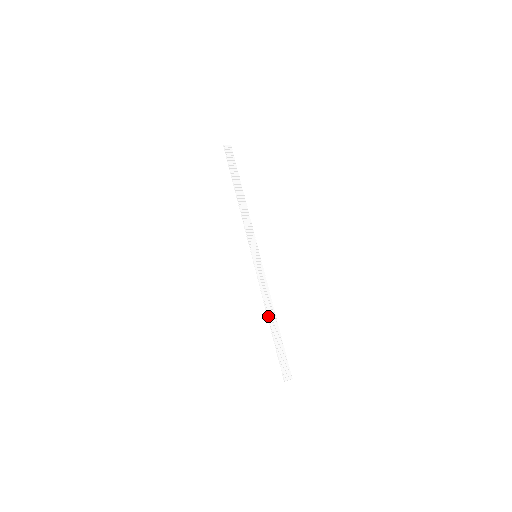
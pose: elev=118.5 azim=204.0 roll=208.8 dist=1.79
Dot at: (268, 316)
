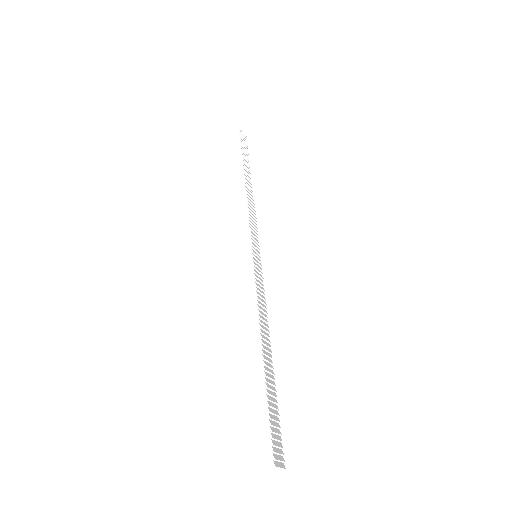
Dot at: (262, 341)
